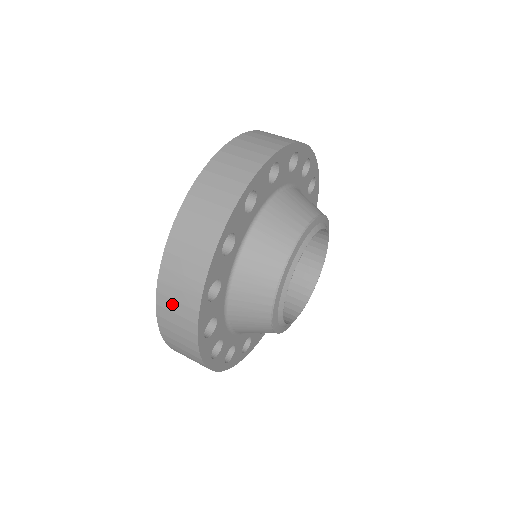
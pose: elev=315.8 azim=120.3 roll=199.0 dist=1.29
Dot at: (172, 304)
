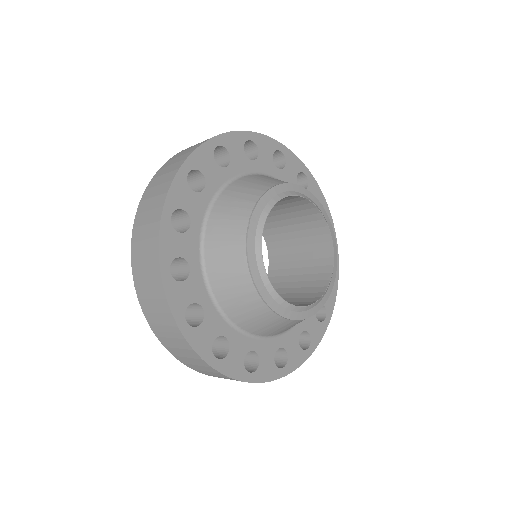
Dot at: (182, 153)
